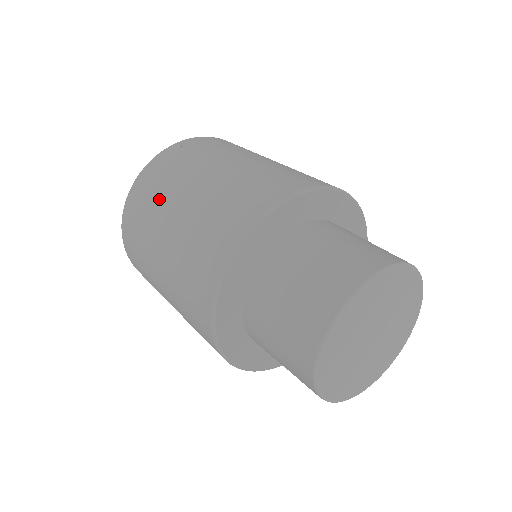
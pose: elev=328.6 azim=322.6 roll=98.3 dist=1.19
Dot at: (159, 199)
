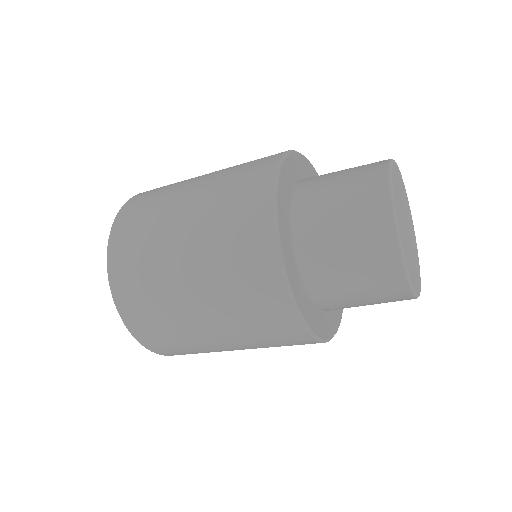
Dot at: (172, 186)
